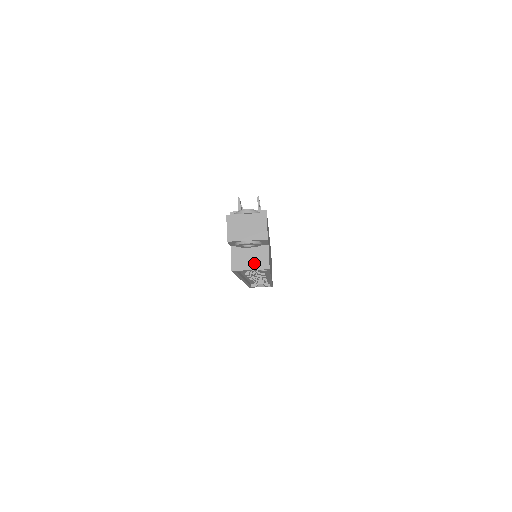
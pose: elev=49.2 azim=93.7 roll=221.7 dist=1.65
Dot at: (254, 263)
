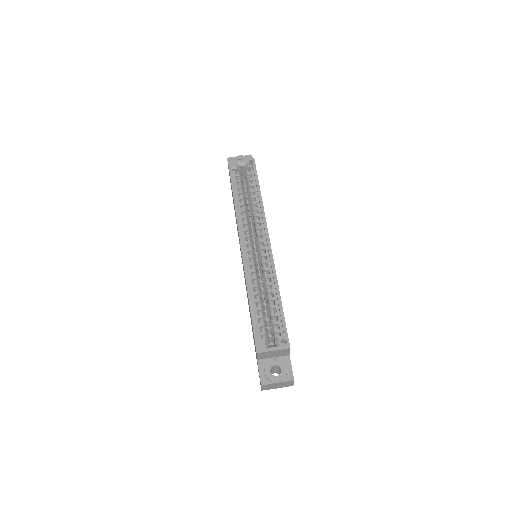
Dot at: occluded
